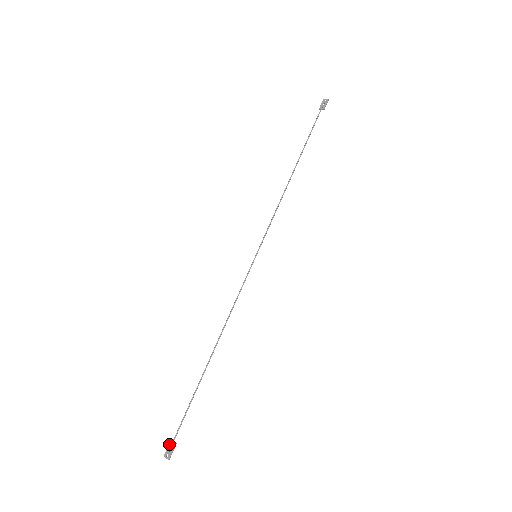
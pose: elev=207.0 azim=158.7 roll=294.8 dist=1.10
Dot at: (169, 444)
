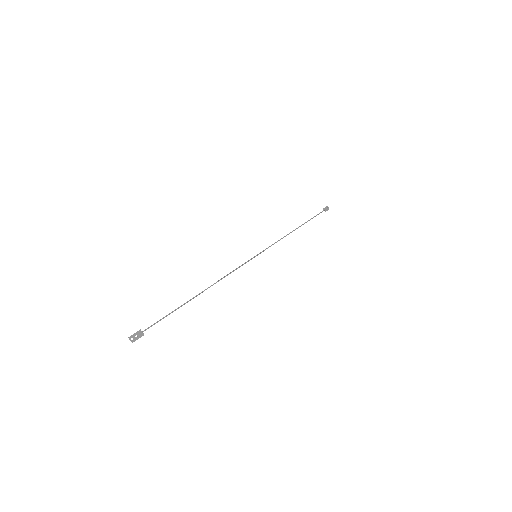
Dot at: (138, 331)
